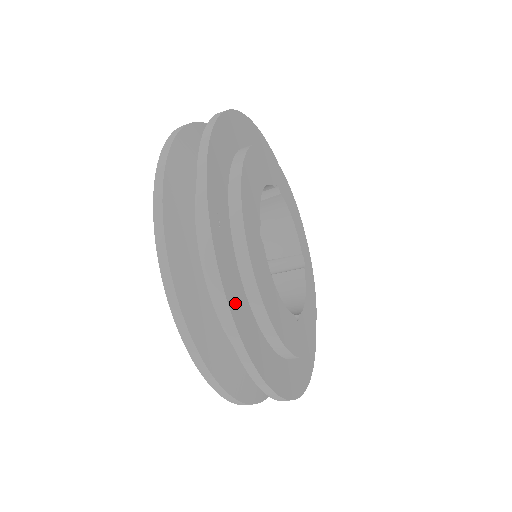
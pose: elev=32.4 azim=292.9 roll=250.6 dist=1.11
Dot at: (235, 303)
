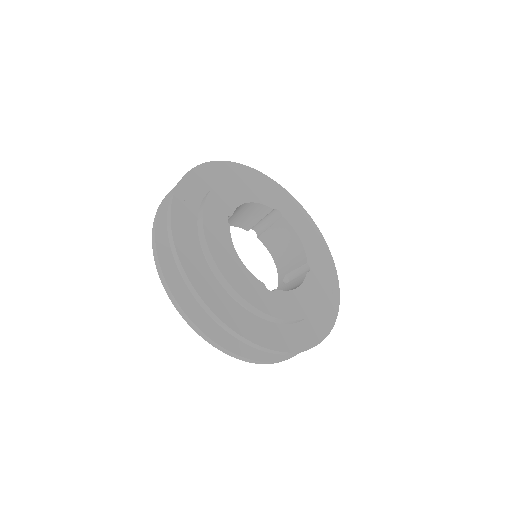
Dot at: (183, 243)
